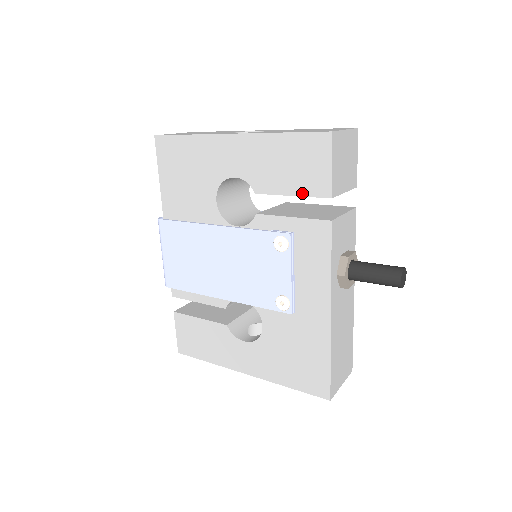
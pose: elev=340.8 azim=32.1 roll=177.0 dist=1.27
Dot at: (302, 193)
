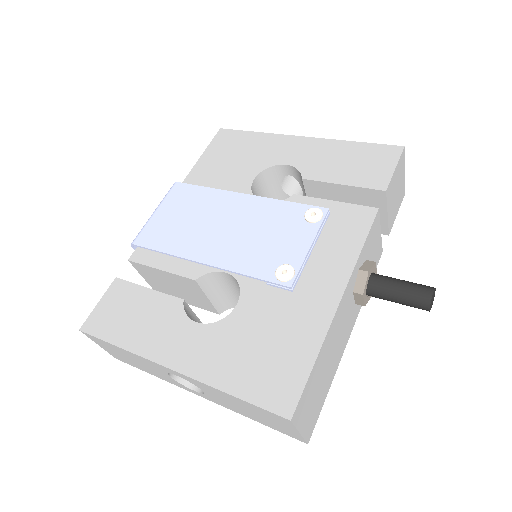
Dot at: (355, 184)
